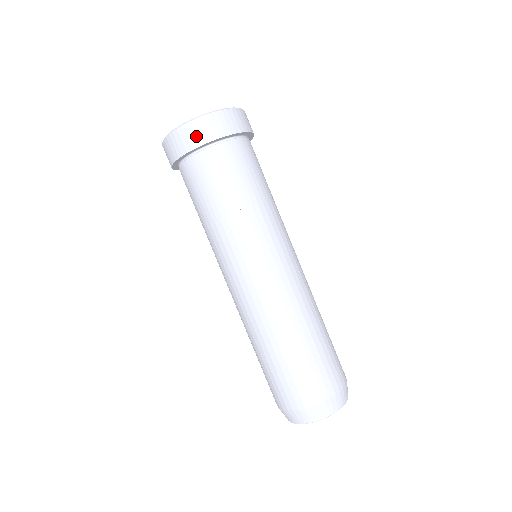
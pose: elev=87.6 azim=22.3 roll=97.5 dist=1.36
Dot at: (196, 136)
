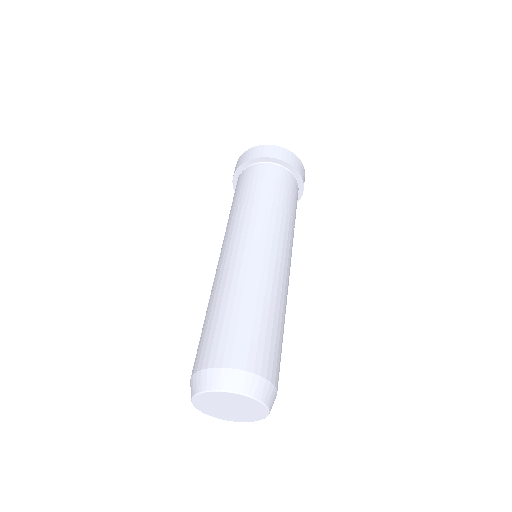
Dot at: (285, 156)
